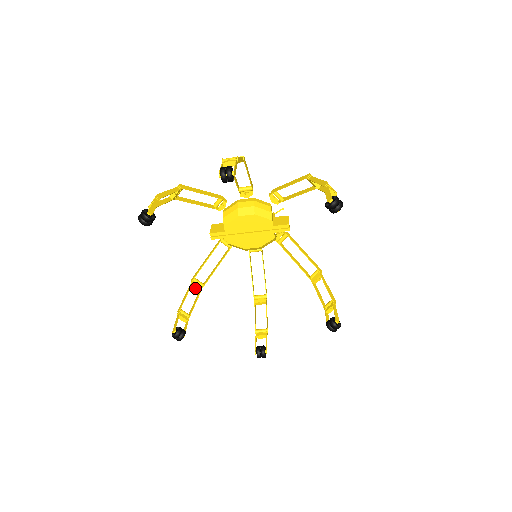
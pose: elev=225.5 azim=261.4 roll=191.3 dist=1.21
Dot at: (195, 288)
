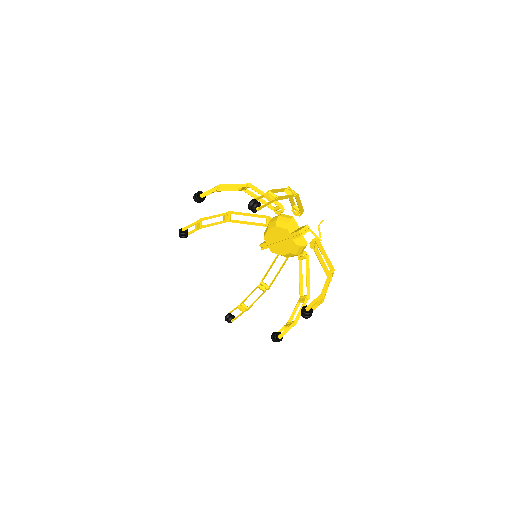
Dot at: (261, 289)
